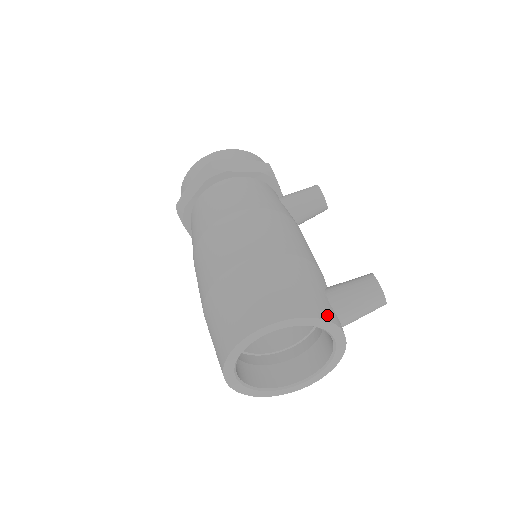
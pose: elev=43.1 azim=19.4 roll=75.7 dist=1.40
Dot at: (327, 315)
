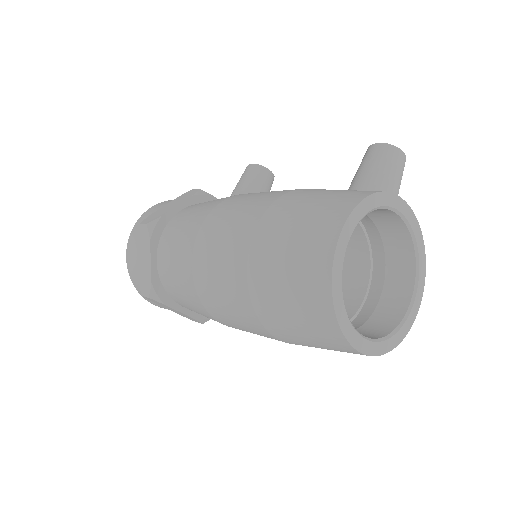
Dot at: (376, 191)
